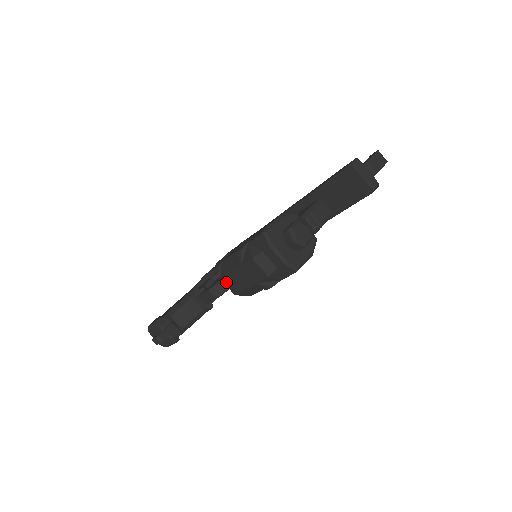
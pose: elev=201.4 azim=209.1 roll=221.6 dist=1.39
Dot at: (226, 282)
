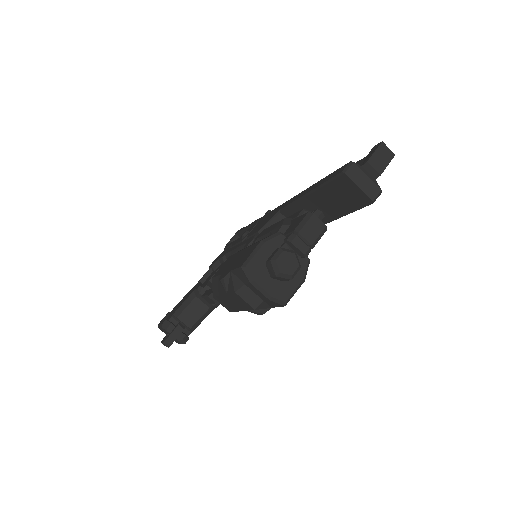
Dot at: (218, 301)
